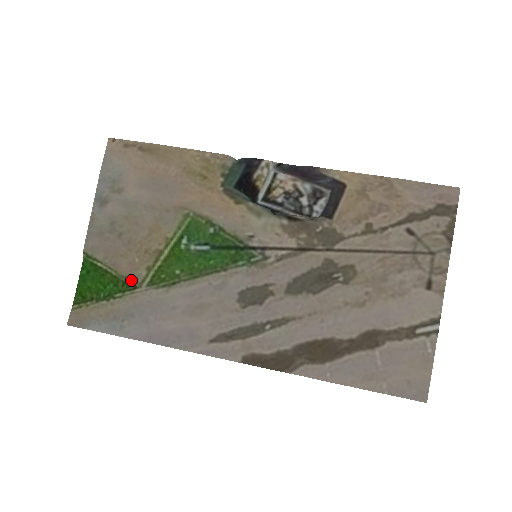
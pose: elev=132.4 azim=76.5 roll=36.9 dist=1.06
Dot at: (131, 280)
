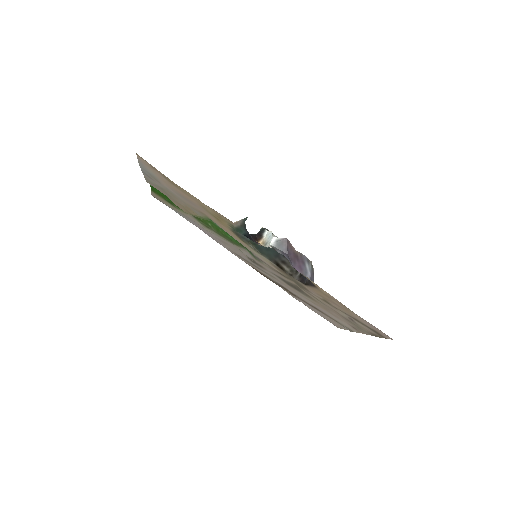
Dot at: occluded
